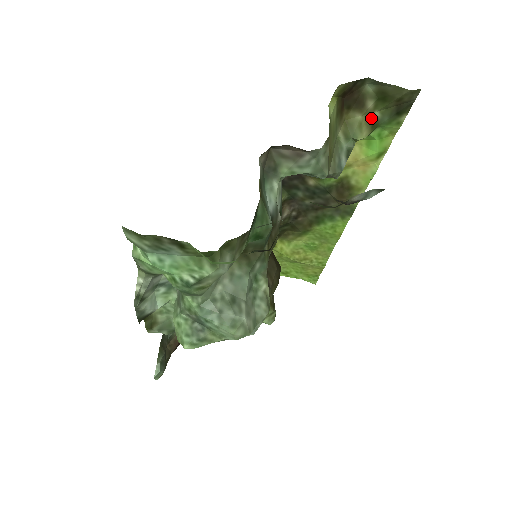
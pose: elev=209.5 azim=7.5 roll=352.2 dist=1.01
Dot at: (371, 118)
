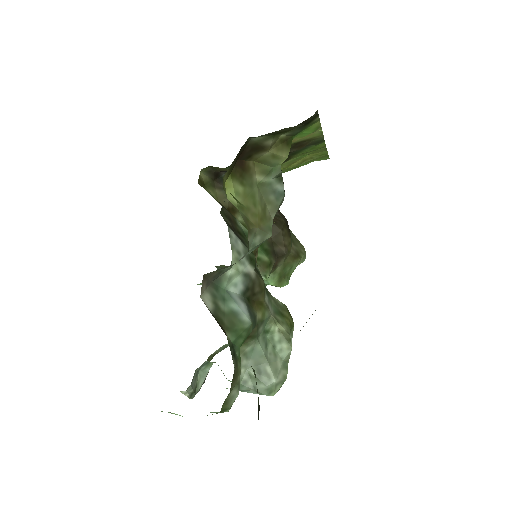
Dot at: (280, 141)
